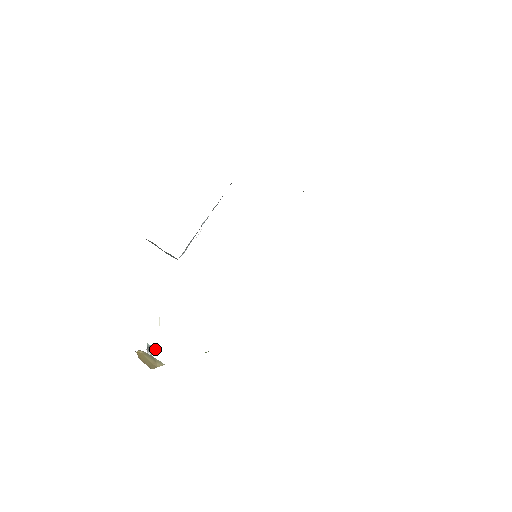
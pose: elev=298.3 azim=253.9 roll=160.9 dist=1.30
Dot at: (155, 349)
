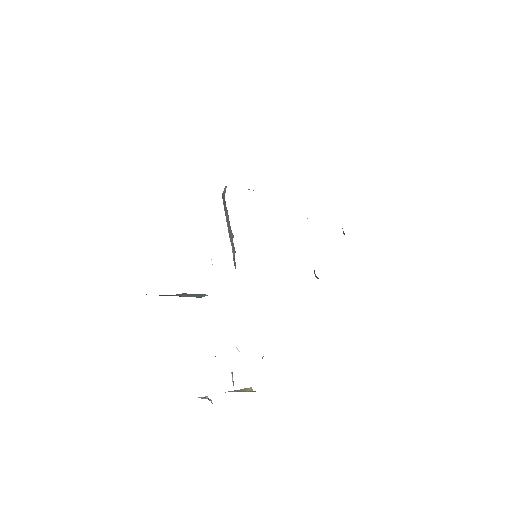
Dot at: (207, 397)
